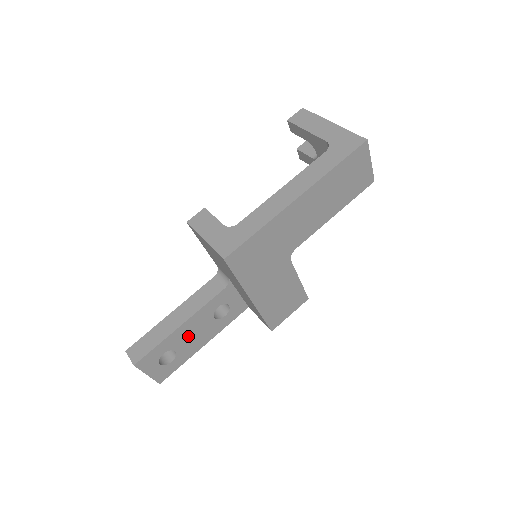
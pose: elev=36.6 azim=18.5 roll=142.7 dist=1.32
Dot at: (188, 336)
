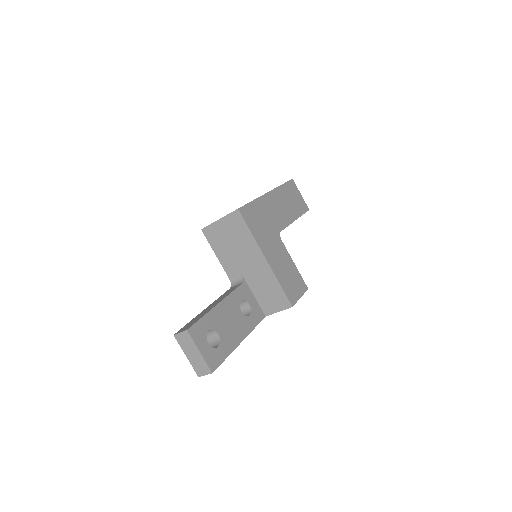
Dot at: (225, 321)
